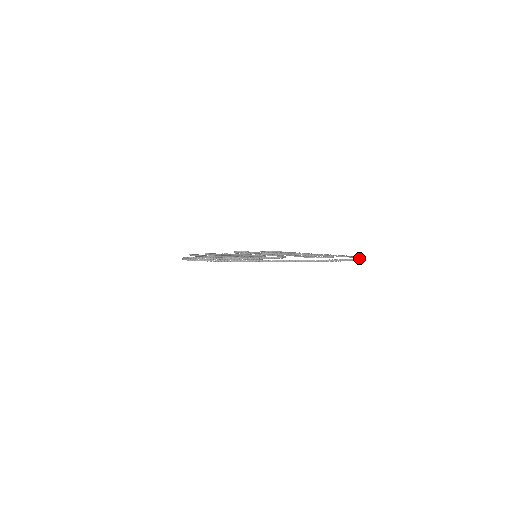
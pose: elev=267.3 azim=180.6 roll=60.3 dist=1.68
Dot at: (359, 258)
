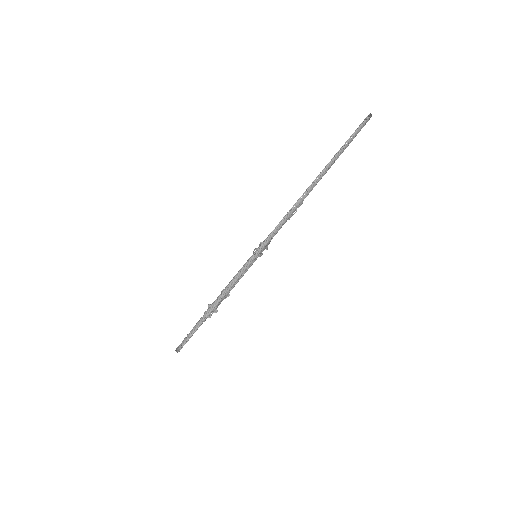
Dot at: occluded
